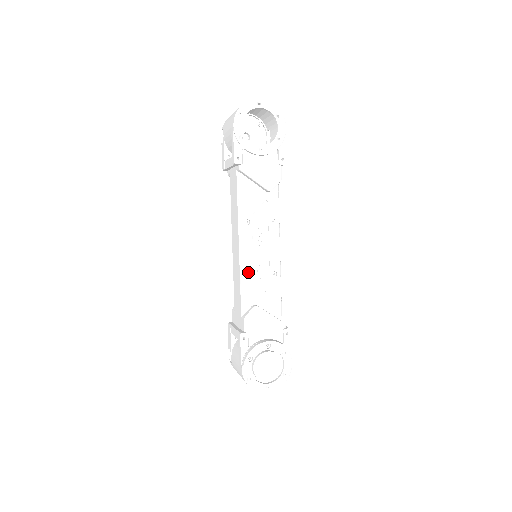
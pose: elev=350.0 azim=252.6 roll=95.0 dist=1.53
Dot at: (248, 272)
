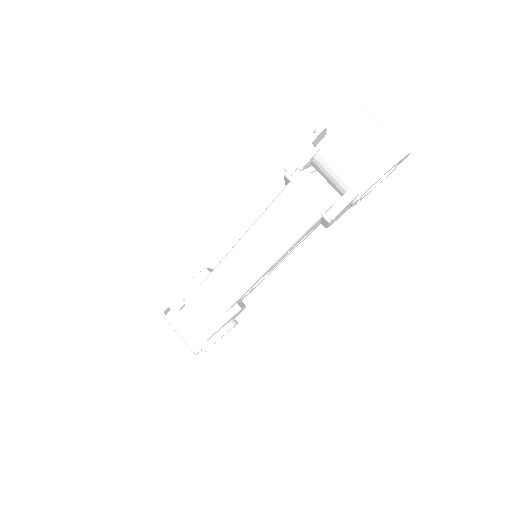
Dot at: (252, 286)
